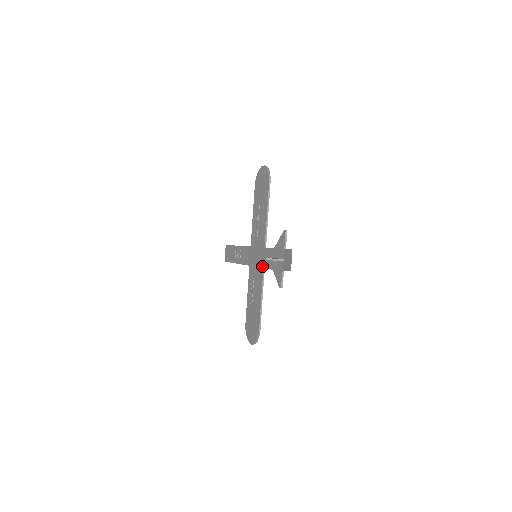
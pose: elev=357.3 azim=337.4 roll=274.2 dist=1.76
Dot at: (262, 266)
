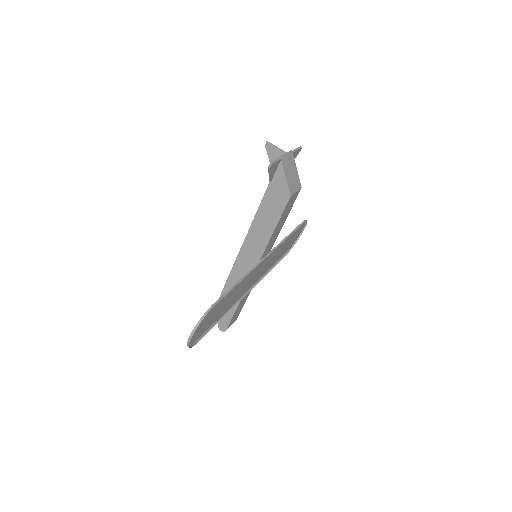
Dot at: (258, 208)
